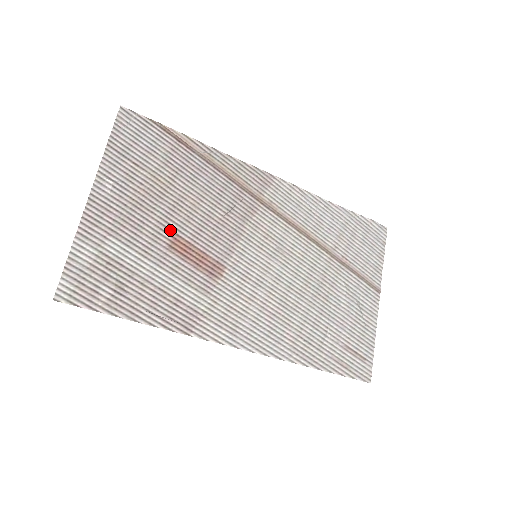
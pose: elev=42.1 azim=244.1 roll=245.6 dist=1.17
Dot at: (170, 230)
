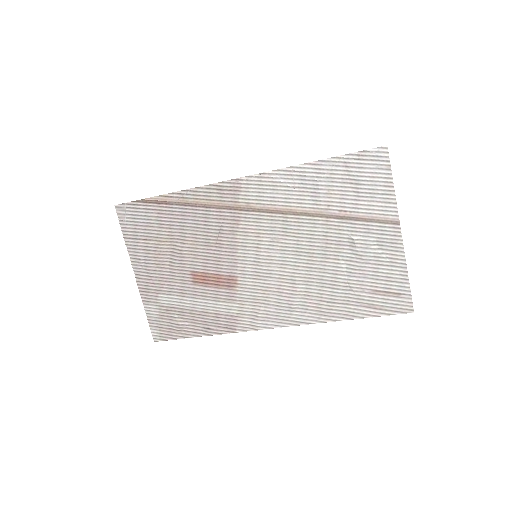
Dot at: (188, 271)
